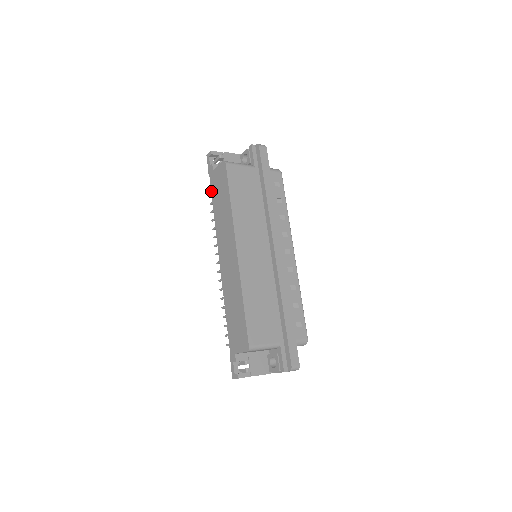
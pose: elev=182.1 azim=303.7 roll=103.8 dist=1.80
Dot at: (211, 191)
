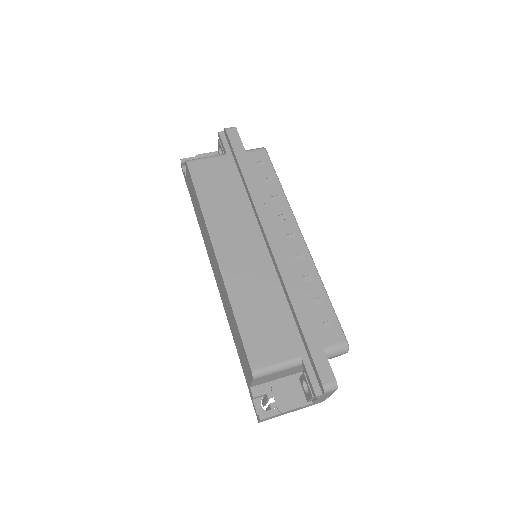
Dot at: occluded
